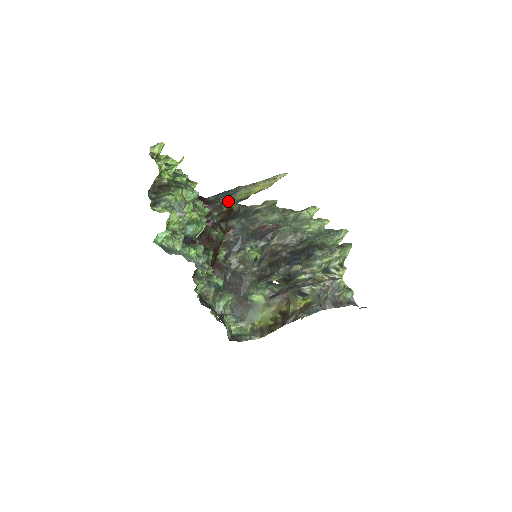
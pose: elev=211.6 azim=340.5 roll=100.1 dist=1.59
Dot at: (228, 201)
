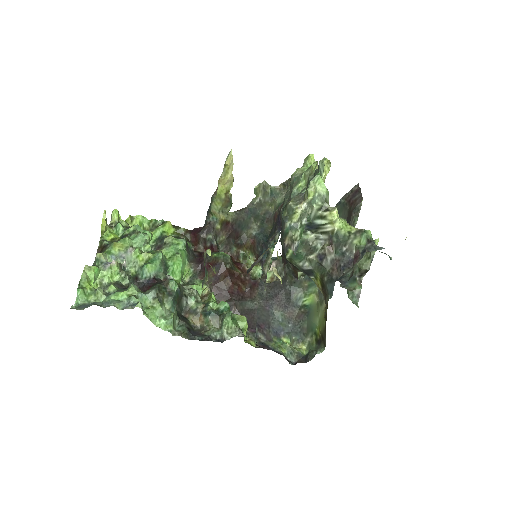
Dot at: (214, 217)
